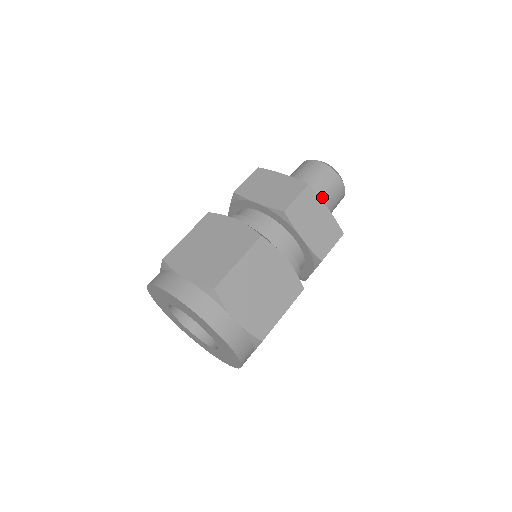
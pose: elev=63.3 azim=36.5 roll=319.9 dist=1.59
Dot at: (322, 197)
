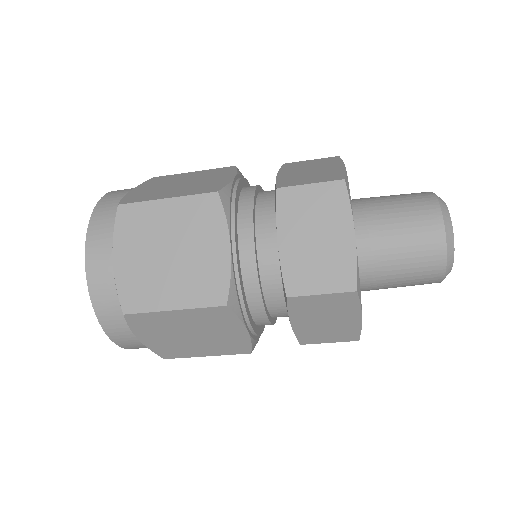
Dot at: (386, 234)
